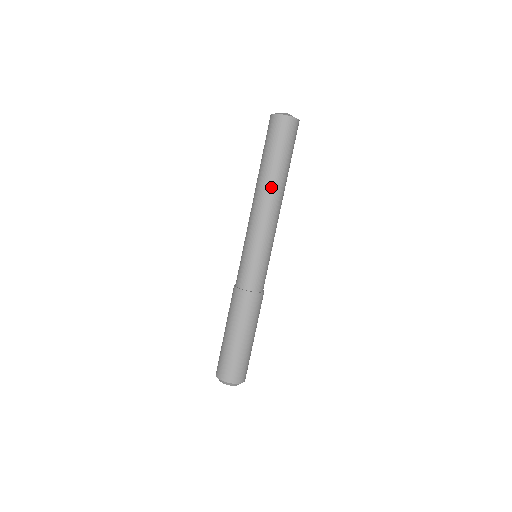
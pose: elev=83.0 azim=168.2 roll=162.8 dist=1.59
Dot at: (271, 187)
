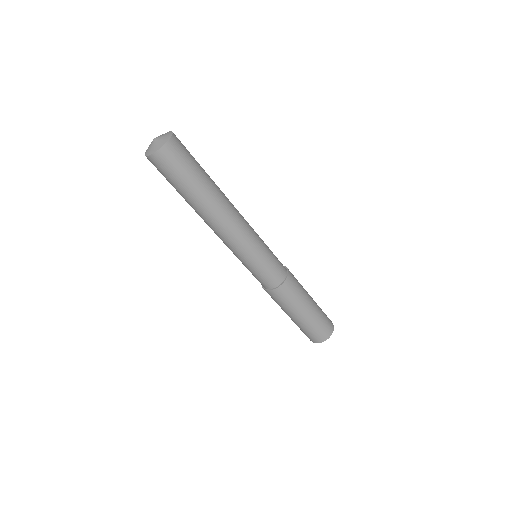
Dot at: (220, 205)
